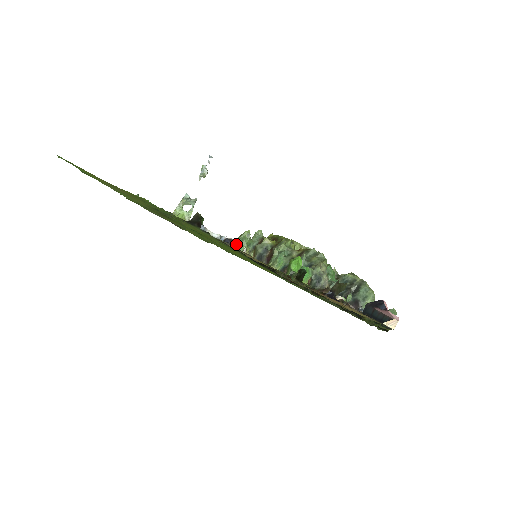
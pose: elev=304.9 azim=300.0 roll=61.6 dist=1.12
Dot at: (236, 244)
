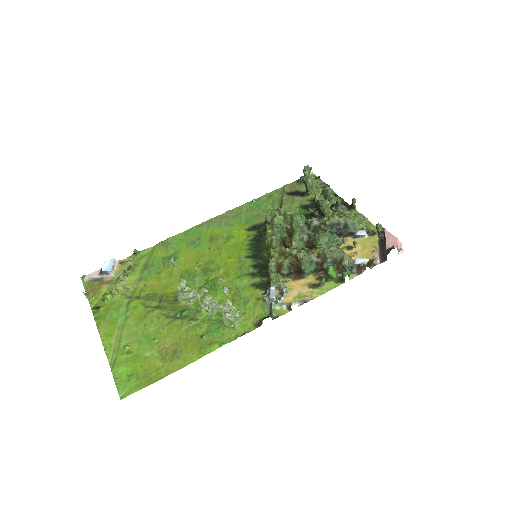
Dot at: (298, 302)
